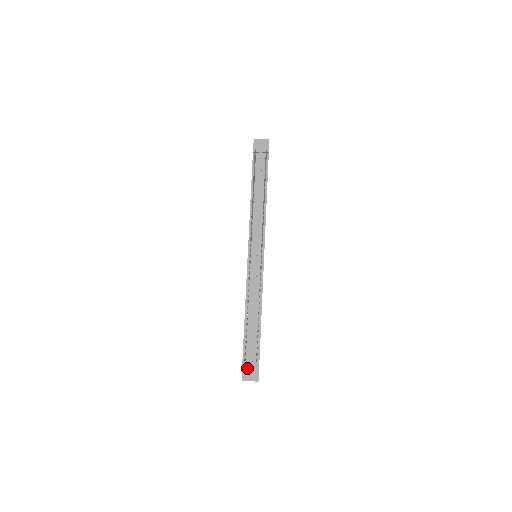
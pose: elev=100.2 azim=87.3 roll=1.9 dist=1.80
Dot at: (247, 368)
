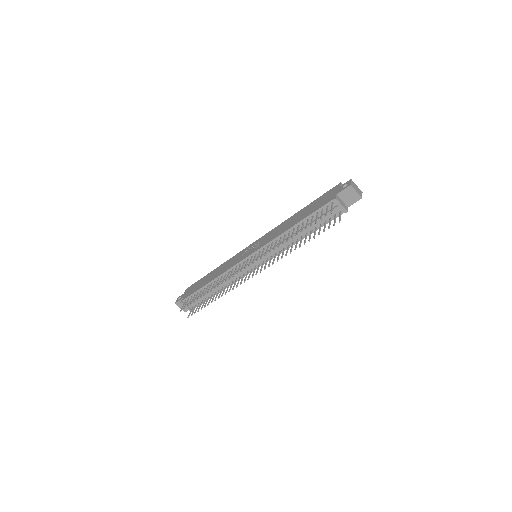
Dot at: occluded
